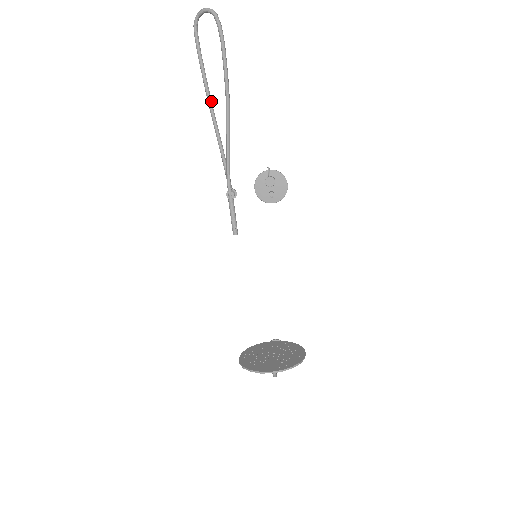
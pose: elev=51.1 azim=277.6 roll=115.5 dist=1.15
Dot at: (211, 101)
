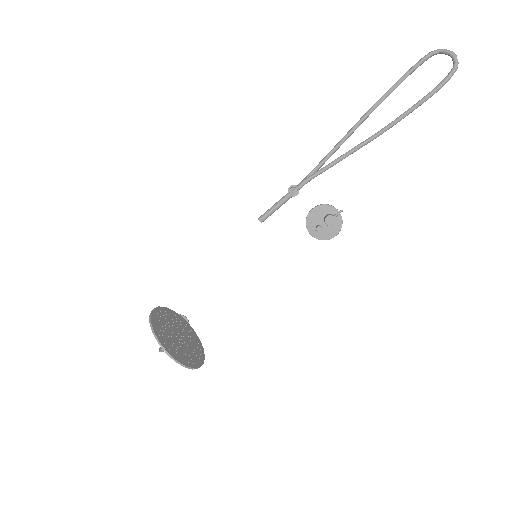
Dot at: occluded
